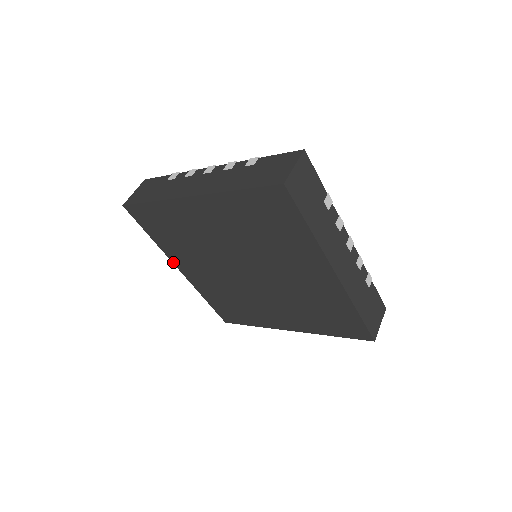
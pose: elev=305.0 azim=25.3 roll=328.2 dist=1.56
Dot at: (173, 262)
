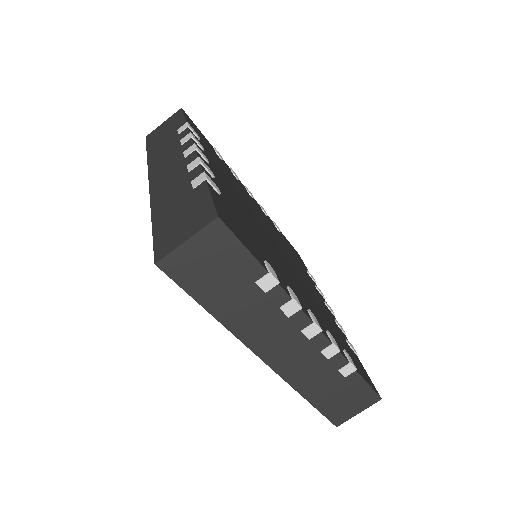
Dot at: (151, 194)
